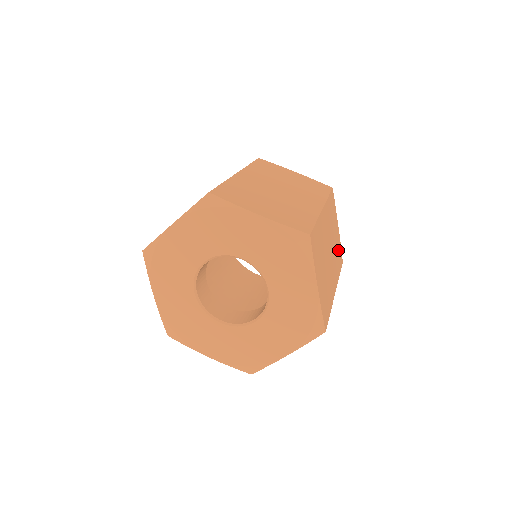
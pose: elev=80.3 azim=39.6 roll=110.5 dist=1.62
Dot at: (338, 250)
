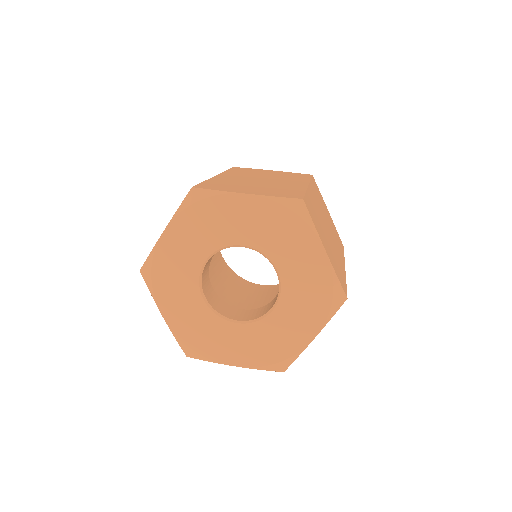
Dot at: occluded
